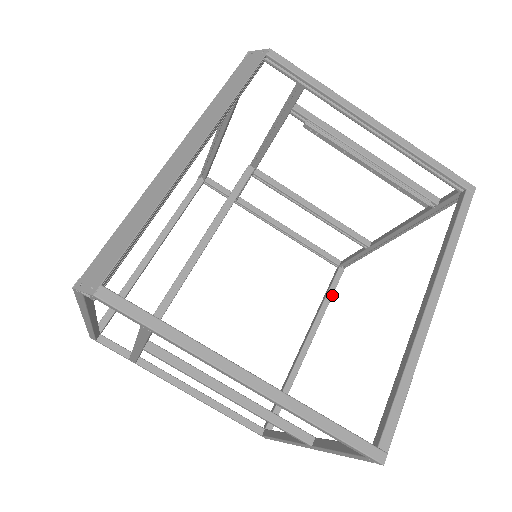
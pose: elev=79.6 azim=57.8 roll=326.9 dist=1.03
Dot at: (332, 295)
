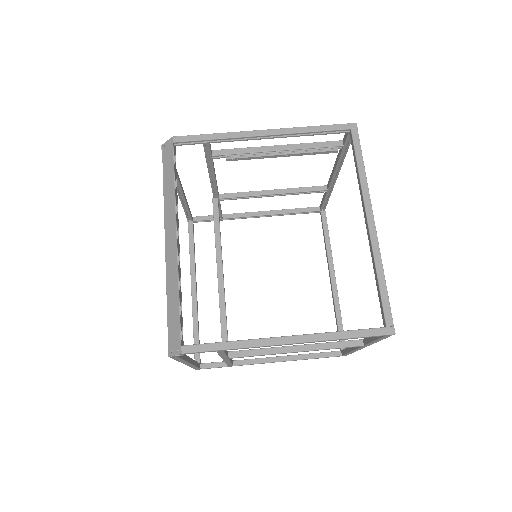
Dot at: (328, 234)
